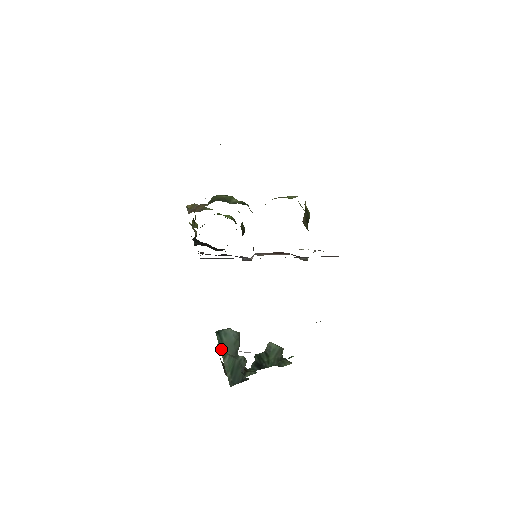
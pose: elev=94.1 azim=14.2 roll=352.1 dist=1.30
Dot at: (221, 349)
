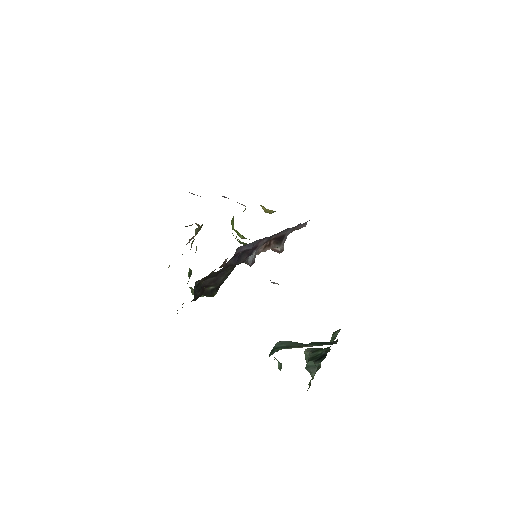
Dot at: (293, 347)
